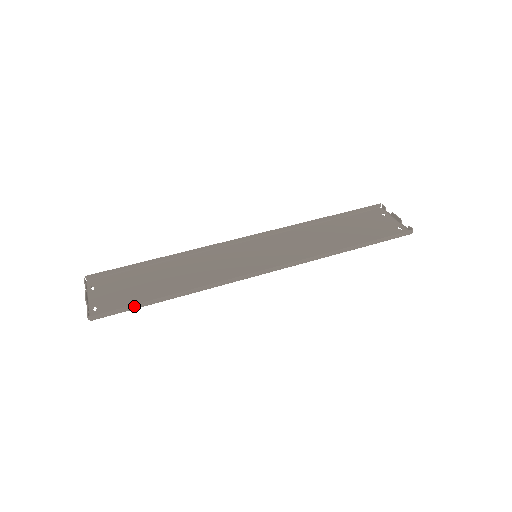
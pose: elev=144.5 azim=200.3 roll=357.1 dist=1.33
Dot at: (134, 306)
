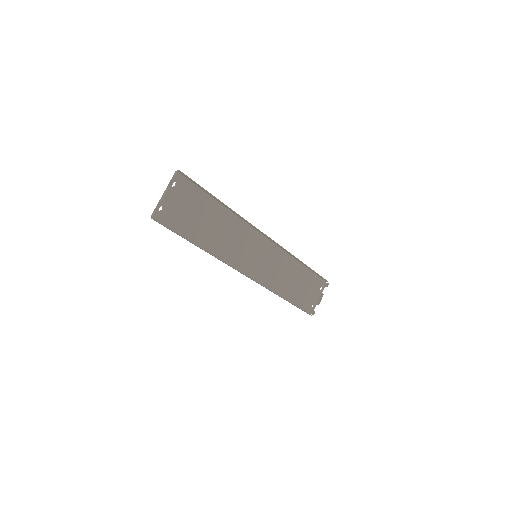
Dot at: (178, 234)
